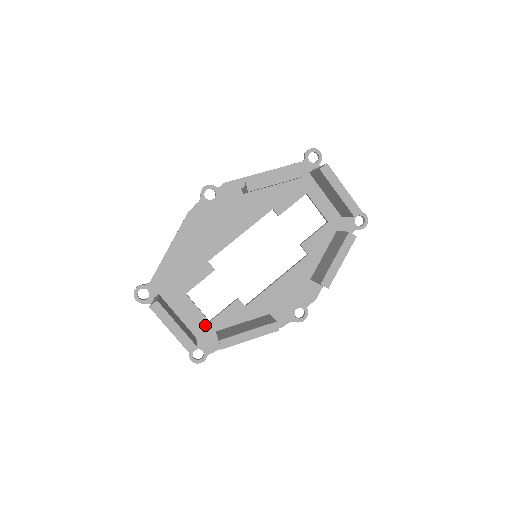
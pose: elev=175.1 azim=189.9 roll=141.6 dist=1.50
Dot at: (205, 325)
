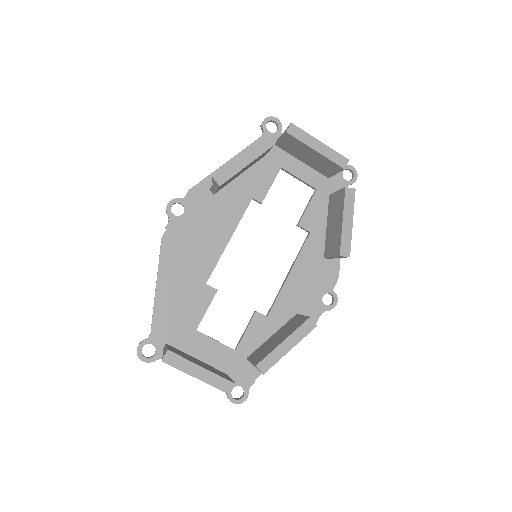
Dot at: (232, 356)
